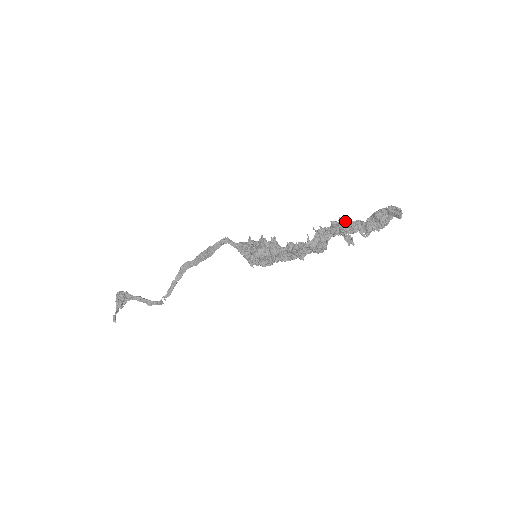
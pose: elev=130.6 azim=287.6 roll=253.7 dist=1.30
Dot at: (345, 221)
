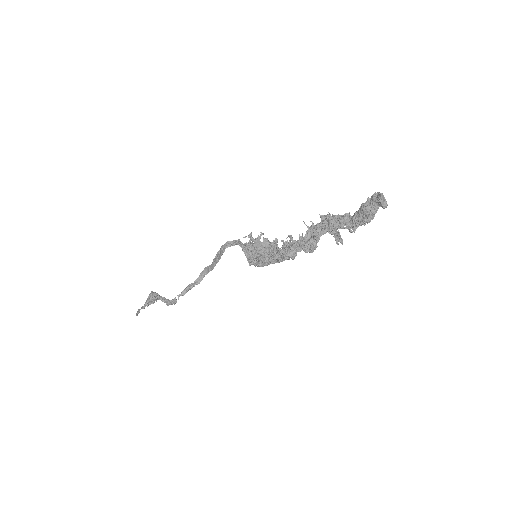
Dot at: occluded
